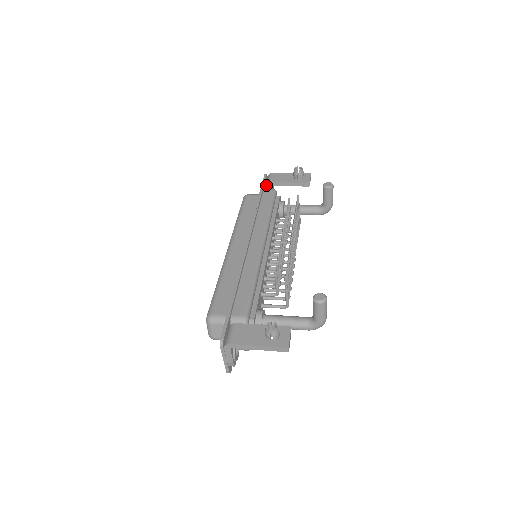
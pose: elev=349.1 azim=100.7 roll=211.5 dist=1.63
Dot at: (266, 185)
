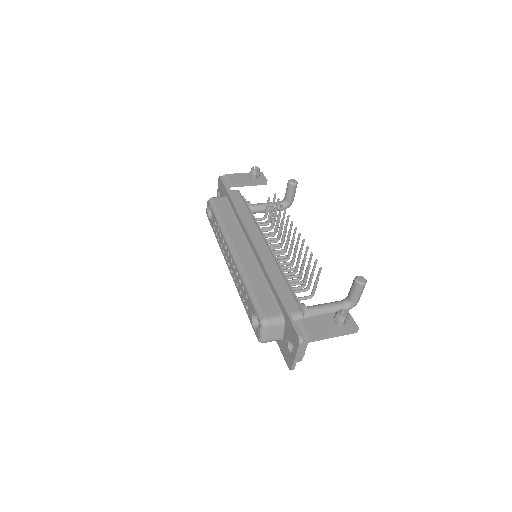
Dot at: occluded
